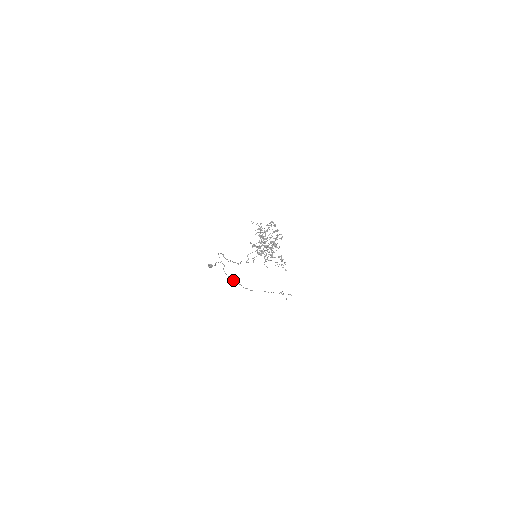
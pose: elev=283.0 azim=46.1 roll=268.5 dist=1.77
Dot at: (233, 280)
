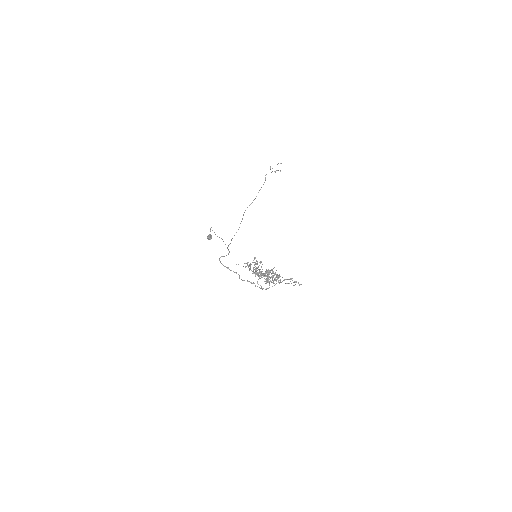
Dot at: occluded
